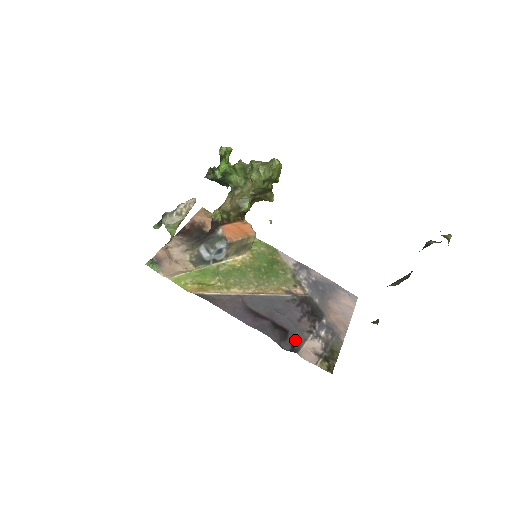
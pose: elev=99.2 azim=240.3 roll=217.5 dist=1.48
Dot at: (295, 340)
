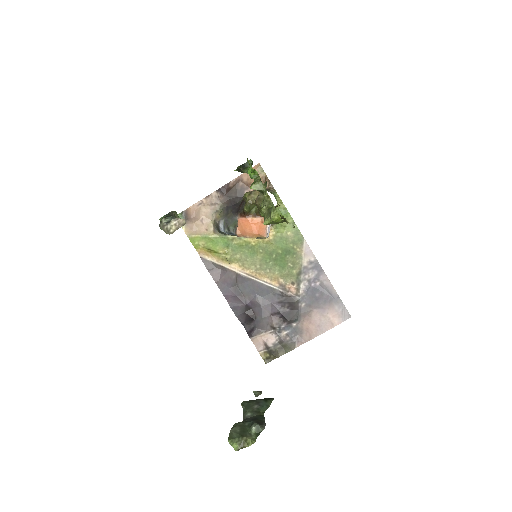
Dot at: (256, 327)
